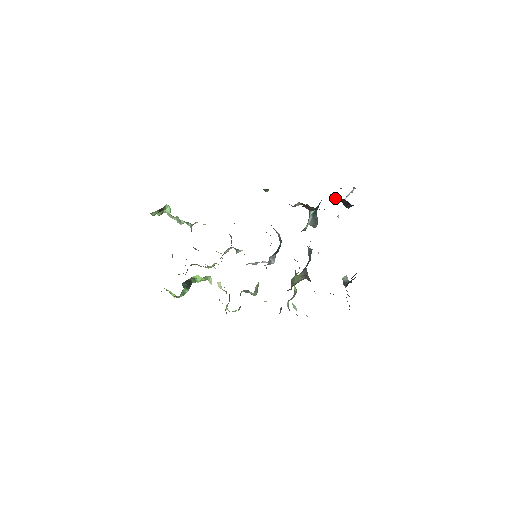
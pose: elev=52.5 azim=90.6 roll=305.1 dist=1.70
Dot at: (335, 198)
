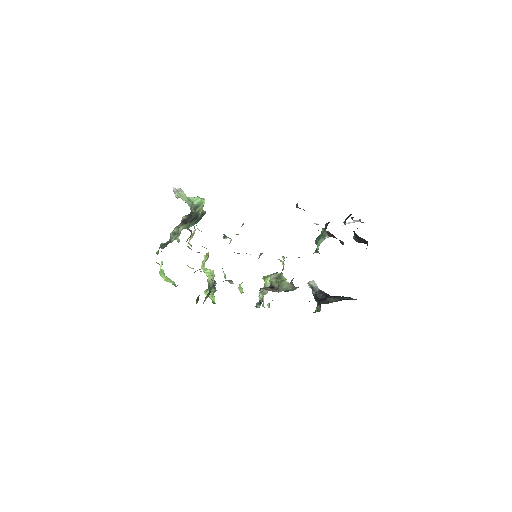
Dot at: occluded
